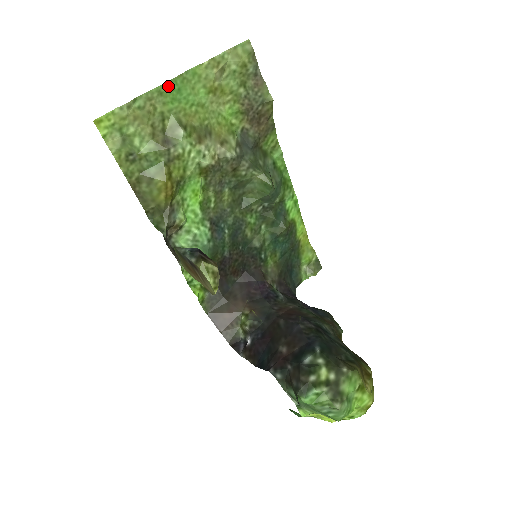
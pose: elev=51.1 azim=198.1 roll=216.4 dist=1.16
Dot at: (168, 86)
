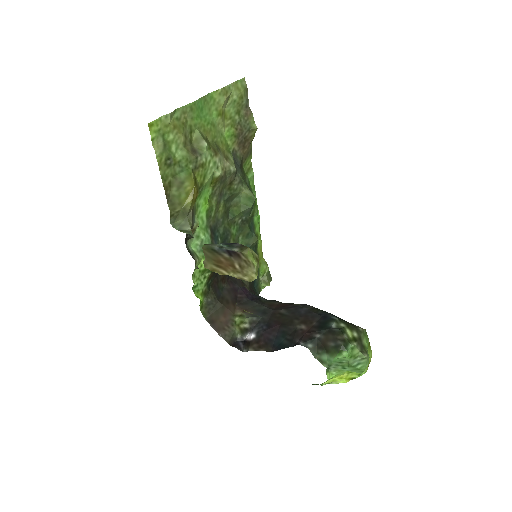
Dot at: (196, 104)
